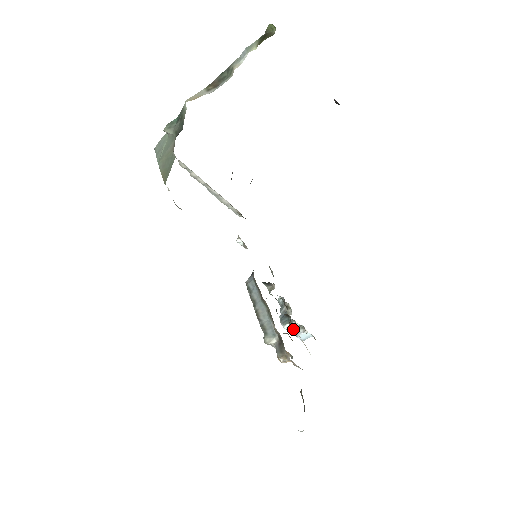
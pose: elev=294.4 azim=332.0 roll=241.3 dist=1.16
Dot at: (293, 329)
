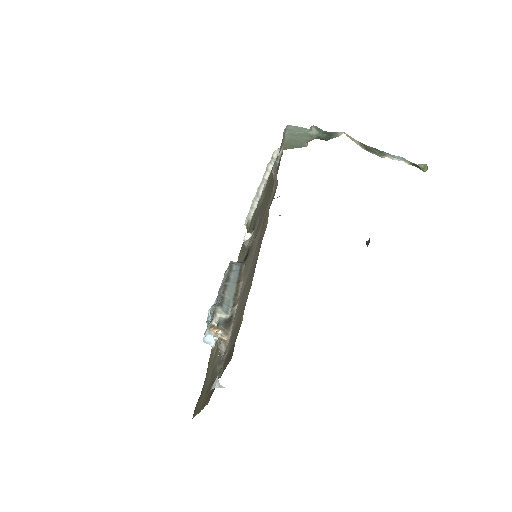
Dot at: occluded
